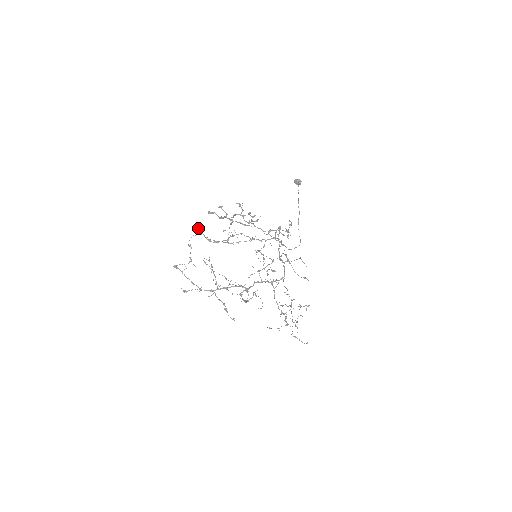
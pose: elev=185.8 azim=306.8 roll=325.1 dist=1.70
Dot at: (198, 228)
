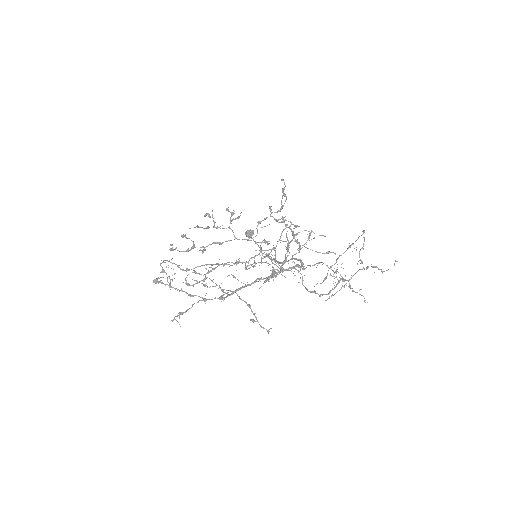
Dot at: occluded
